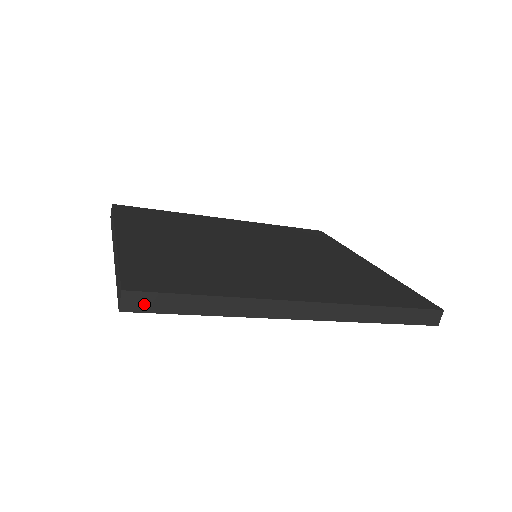
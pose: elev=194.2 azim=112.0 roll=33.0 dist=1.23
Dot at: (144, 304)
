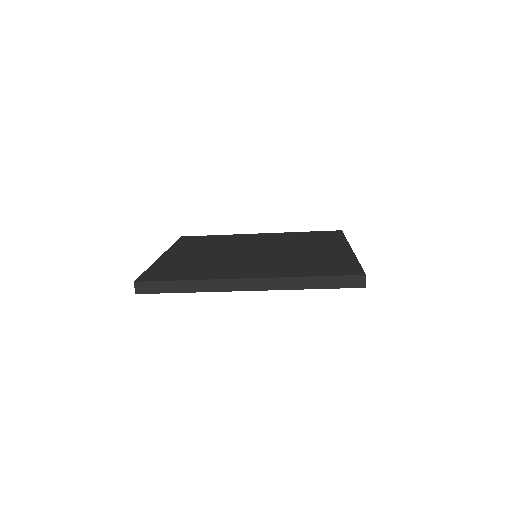
Dot at: (147, 289)
